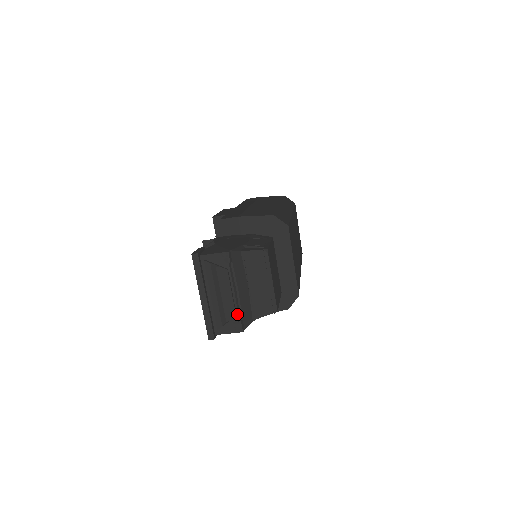
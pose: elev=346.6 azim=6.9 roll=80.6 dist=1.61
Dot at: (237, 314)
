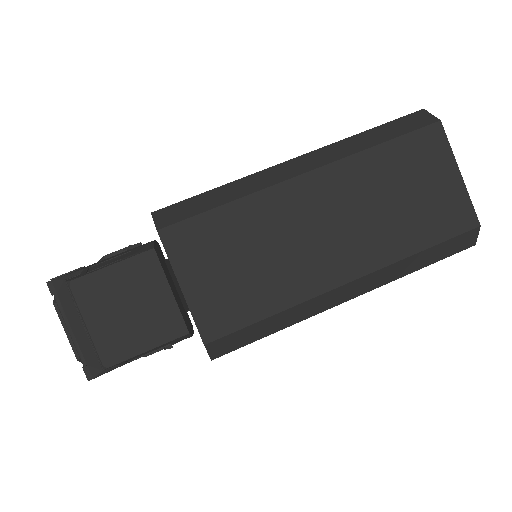
Dot at: (80, 357)
